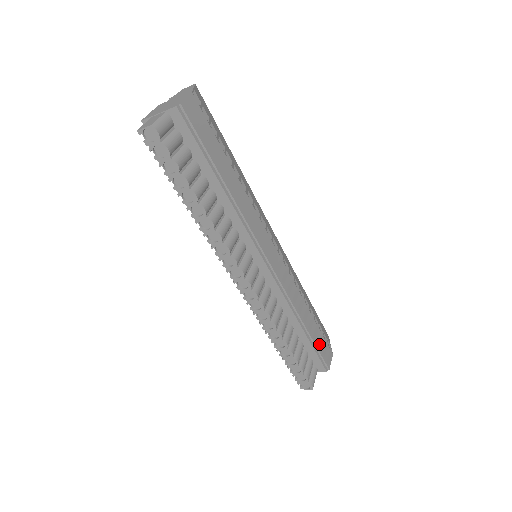
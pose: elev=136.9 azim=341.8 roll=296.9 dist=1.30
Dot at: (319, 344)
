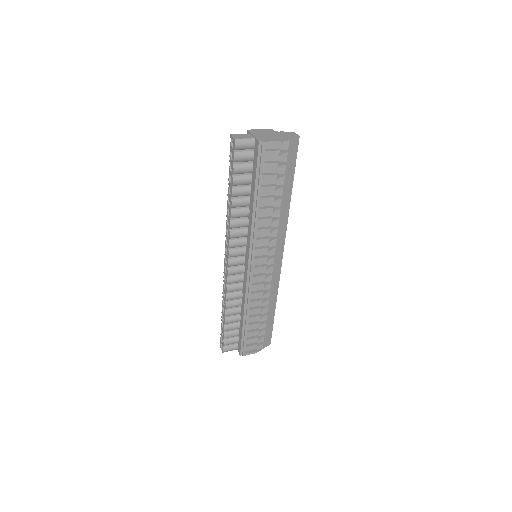
Dot at: (250, 338)
